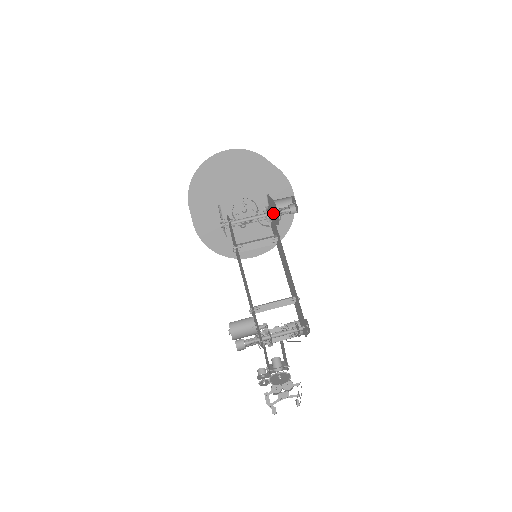
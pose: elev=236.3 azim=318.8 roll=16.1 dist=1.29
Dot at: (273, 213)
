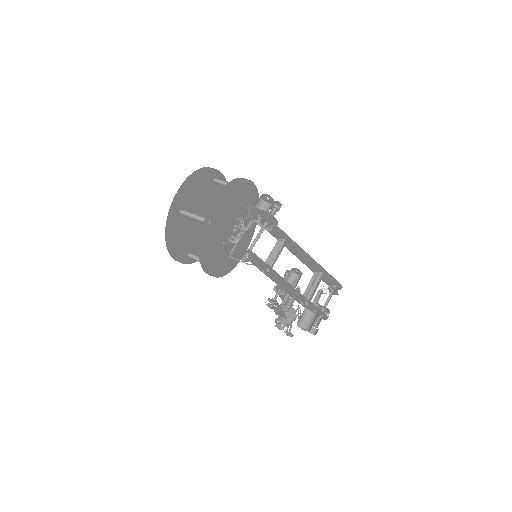
Dot at: occluded
